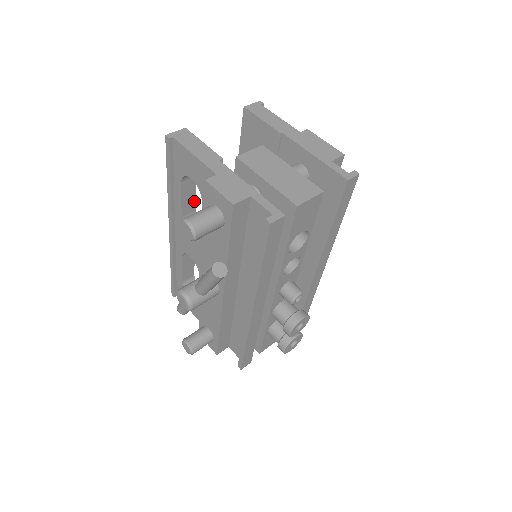
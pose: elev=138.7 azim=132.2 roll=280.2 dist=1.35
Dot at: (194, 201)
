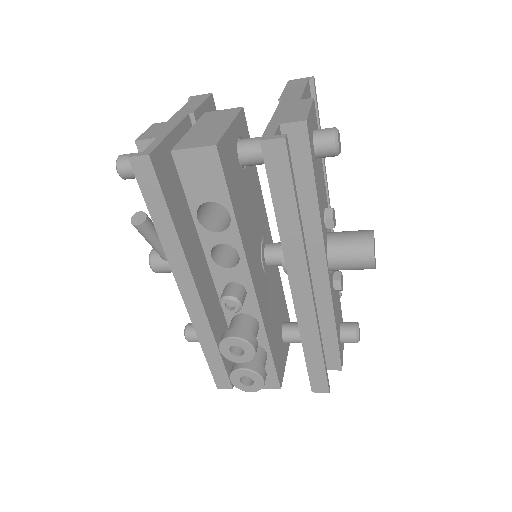
Dot at: occluded
